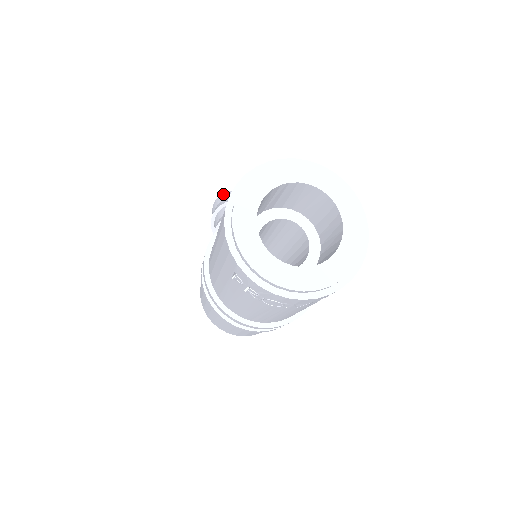
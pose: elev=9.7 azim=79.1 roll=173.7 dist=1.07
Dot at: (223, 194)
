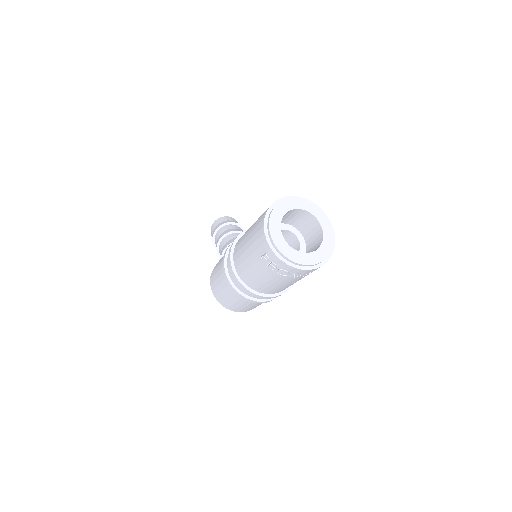
Dot at: (221, 218)
